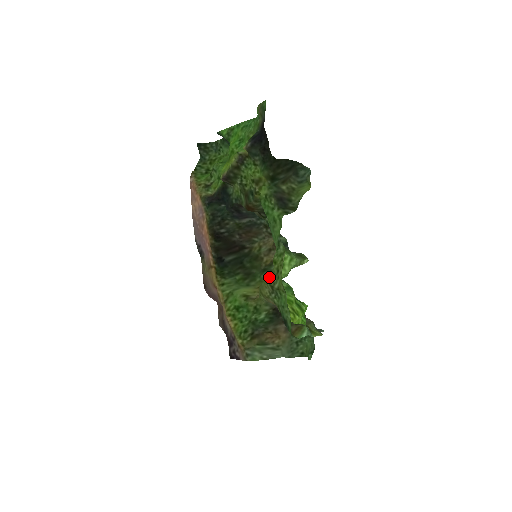
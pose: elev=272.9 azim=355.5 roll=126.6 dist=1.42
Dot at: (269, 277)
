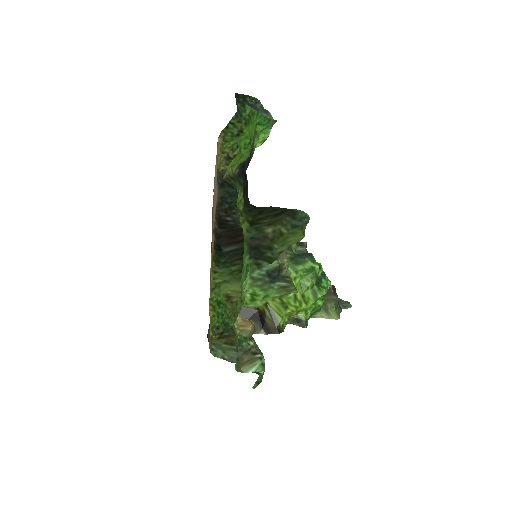
Dot at: (233, 309)
